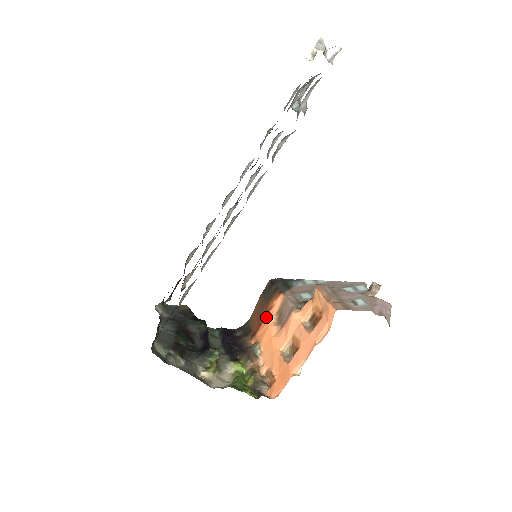
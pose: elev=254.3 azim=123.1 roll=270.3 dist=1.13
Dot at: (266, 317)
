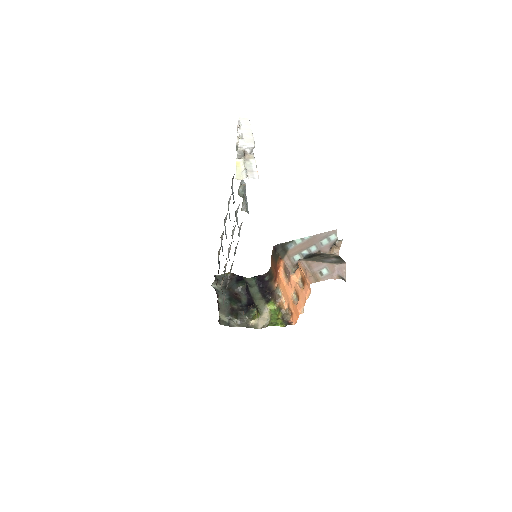
Dot at: (278, 273)
